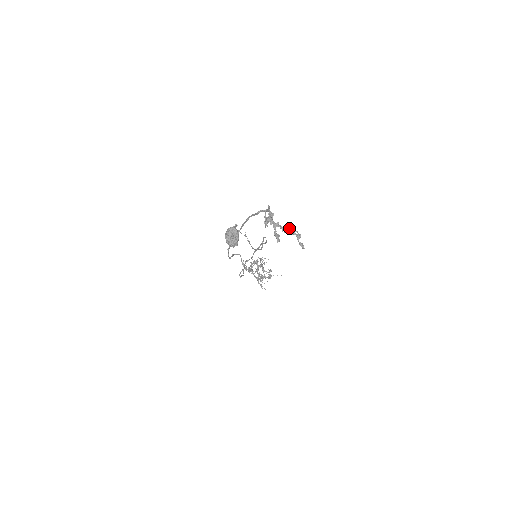
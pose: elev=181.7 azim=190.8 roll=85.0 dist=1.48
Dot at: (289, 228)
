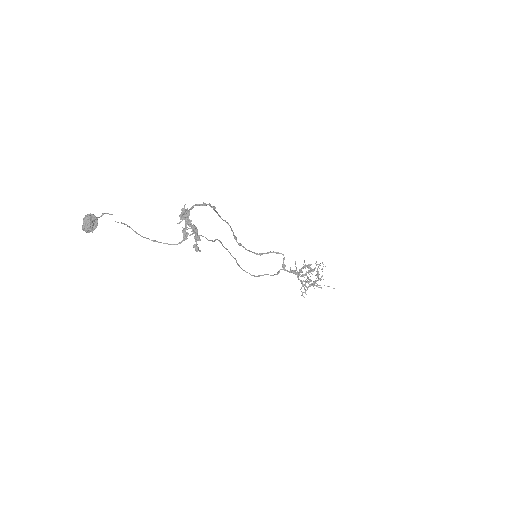
Dot at: (194, 228)
